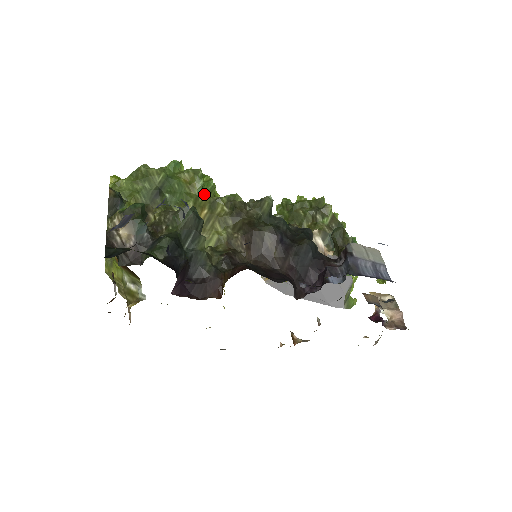
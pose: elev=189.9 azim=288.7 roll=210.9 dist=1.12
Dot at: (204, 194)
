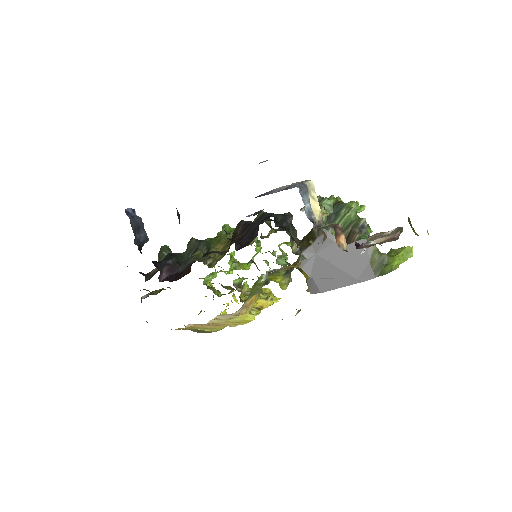
Dot at: (226, 236)
